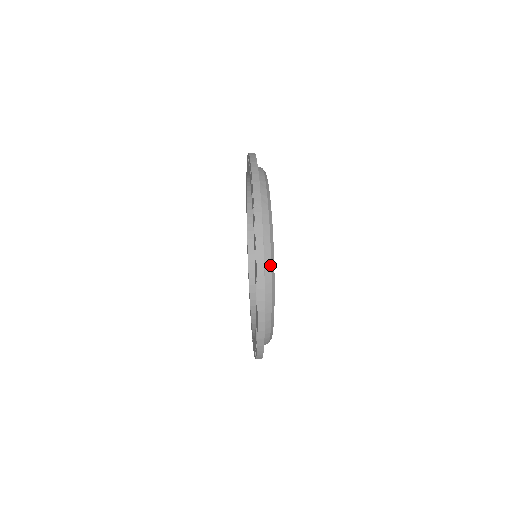
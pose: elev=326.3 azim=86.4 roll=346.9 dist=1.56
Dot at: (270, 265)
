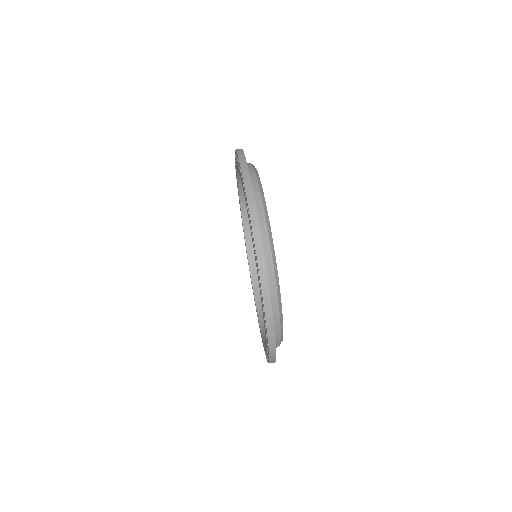
Dot at: (275, 289)
